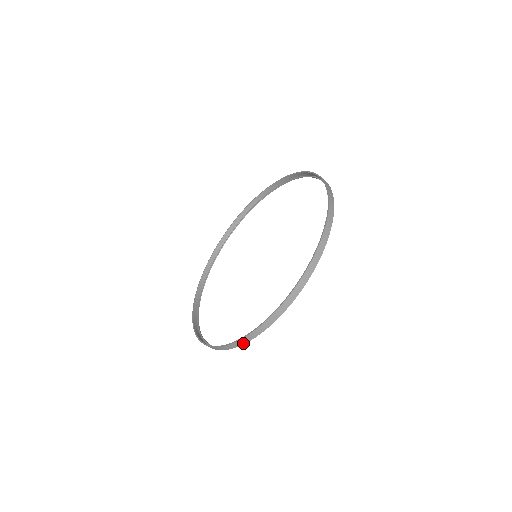
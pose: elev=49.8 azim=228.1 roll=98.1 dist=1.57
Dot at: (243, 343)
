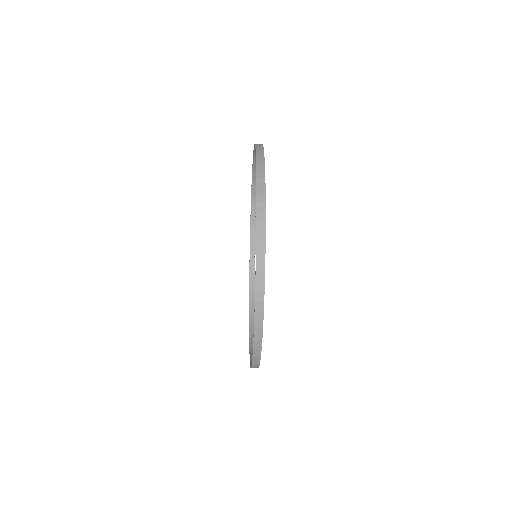
Dot at: (257, 367)
